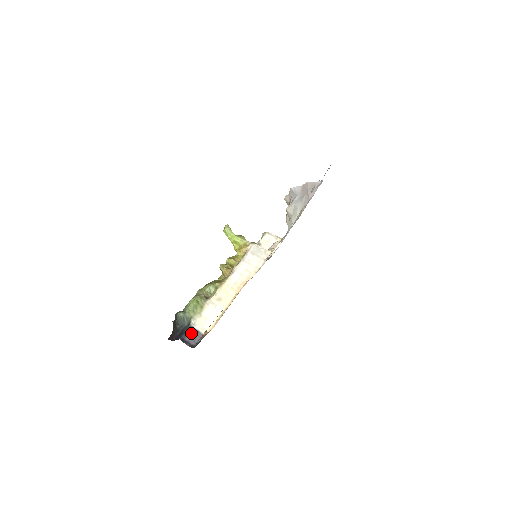
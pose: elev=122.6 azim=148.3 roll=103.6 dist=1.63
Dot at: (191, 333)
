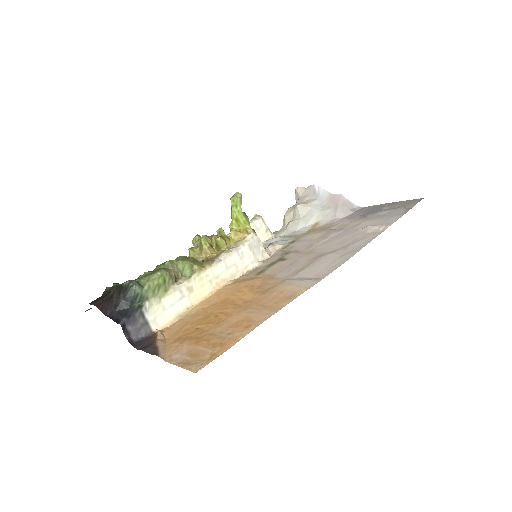
Dot at: (138, 321)
